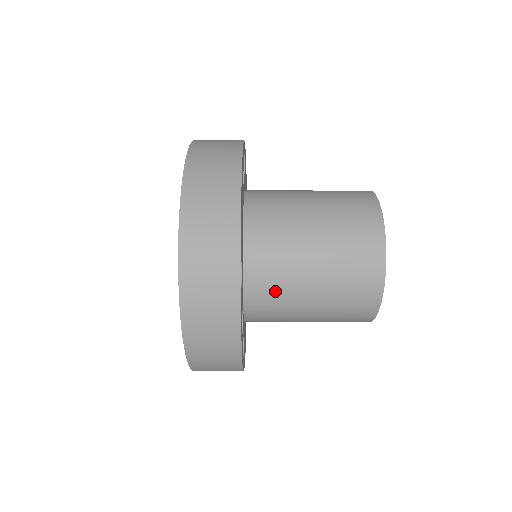
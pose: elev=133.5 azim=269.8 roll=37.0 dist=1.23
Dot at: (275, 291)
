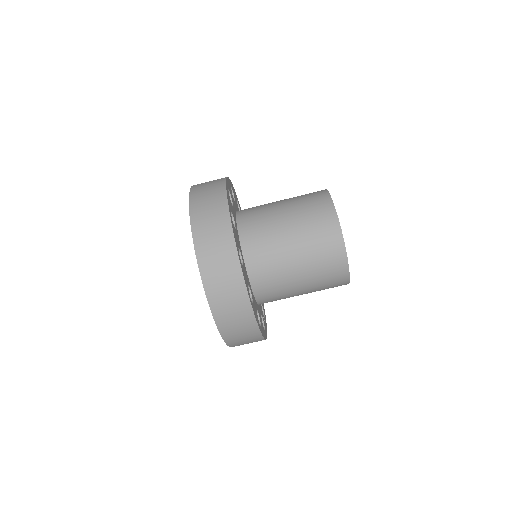
Dot at: occluded
